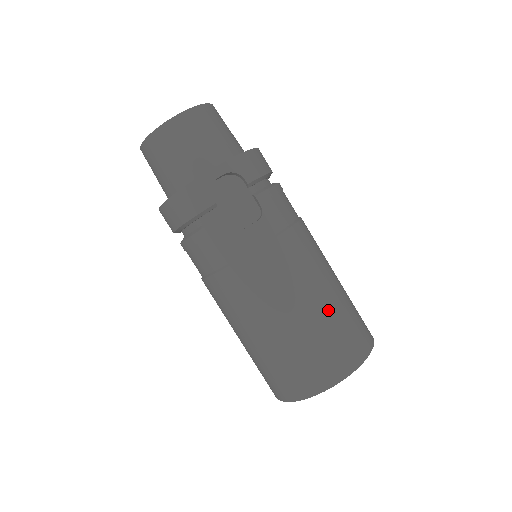
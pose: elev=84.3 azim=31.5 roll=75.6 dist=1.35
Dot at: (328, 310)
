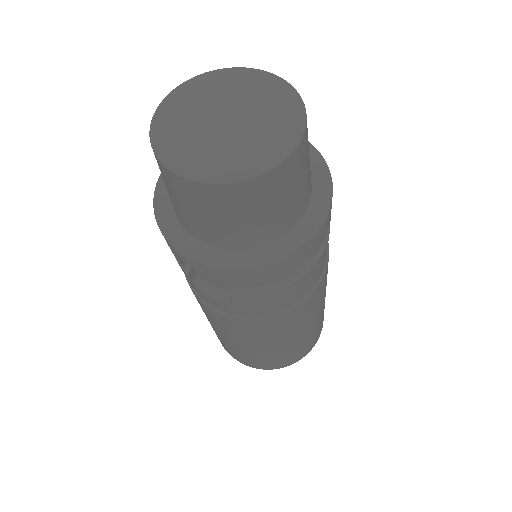
Dot at: (253, 352)
